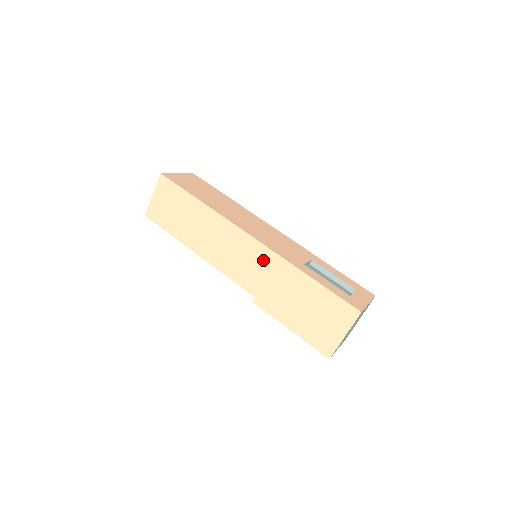
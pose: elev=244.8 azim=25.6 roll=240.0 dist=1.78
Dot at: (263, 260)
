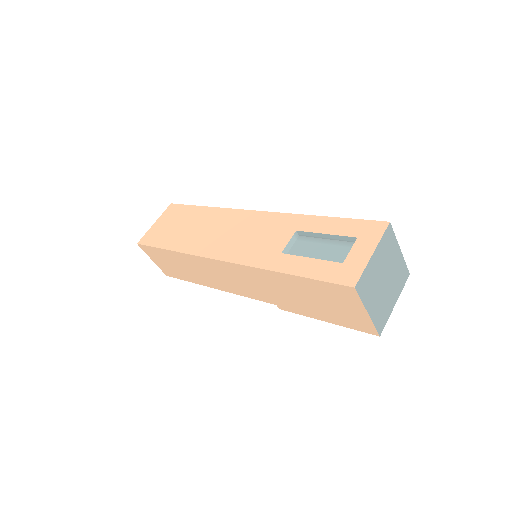
Dot at: (246, 275)
